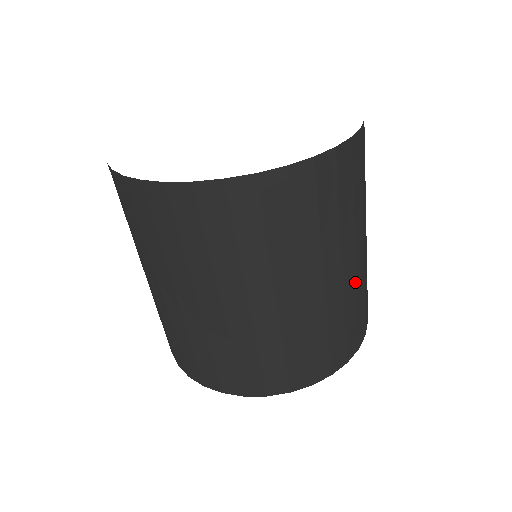
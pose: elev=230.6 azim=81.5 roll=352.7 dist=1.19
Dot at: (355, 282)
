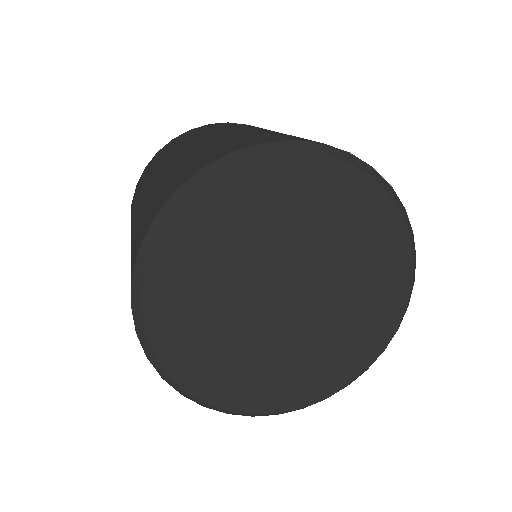
Dot at: occluded
